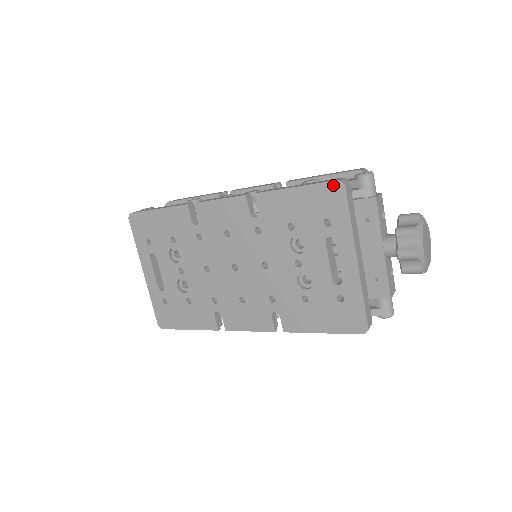
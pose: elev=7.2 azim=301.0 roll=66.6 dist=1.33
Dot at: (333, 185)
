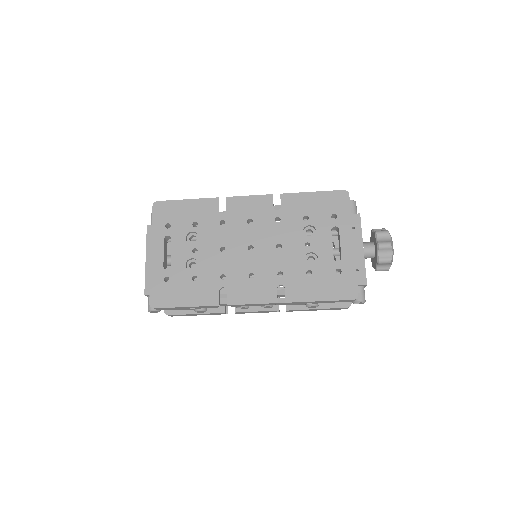
Dot at: (341, 193)
